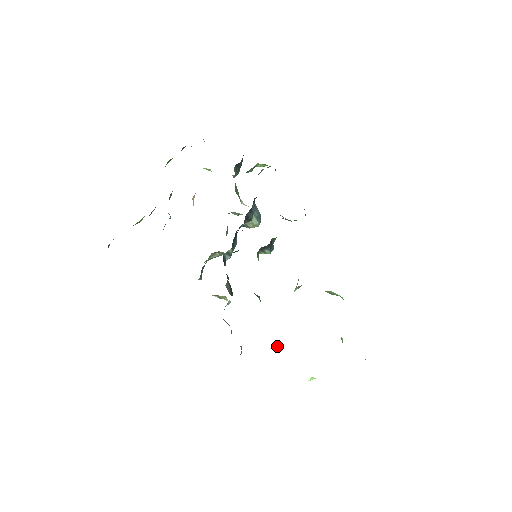
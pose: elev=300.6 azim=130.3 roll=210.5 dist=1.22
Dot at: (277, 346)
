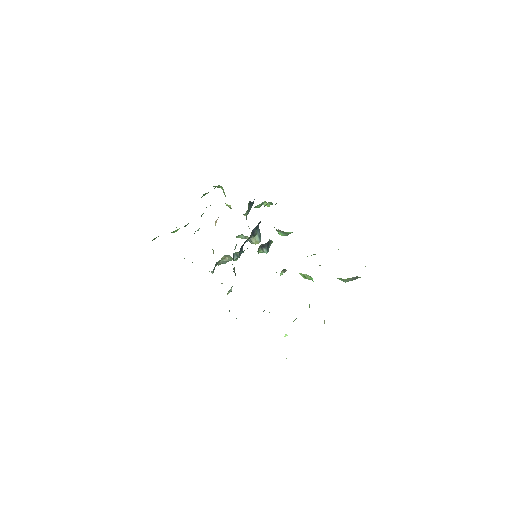
Dot at: occluded
